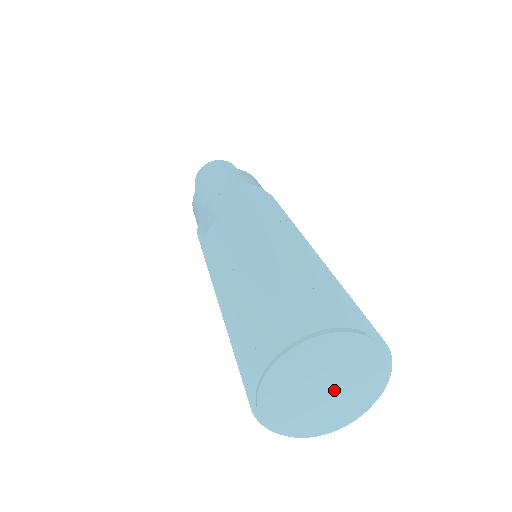
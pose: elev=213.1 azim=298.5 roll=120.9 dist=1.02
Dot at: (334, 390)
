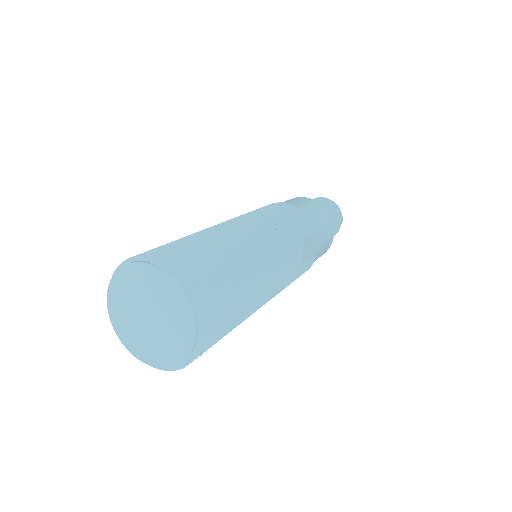
Dot at: (157, 318)
